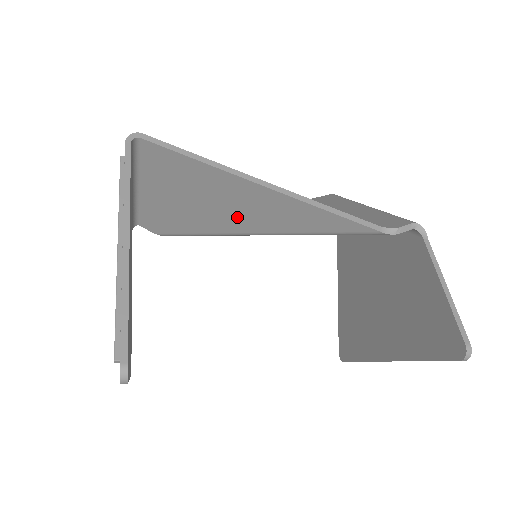
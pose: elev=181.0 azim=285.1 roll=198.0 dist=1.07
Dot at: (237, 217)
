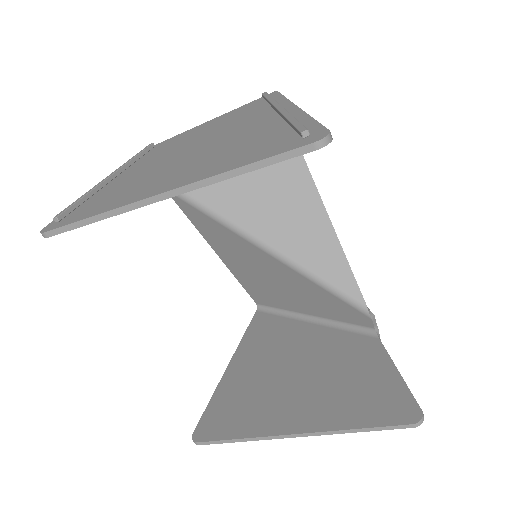
Dot at: (268, 217)
